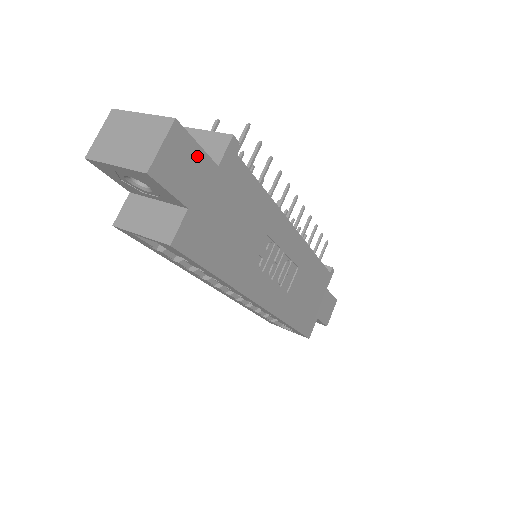
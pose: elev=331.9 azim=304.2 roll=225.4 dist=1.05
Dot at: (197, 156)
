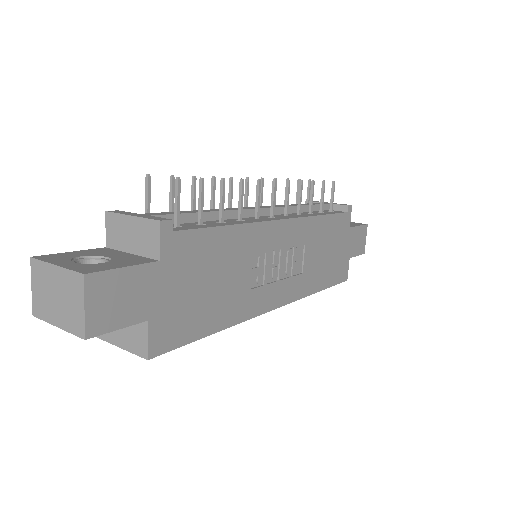
Dot at: (130, 277)
